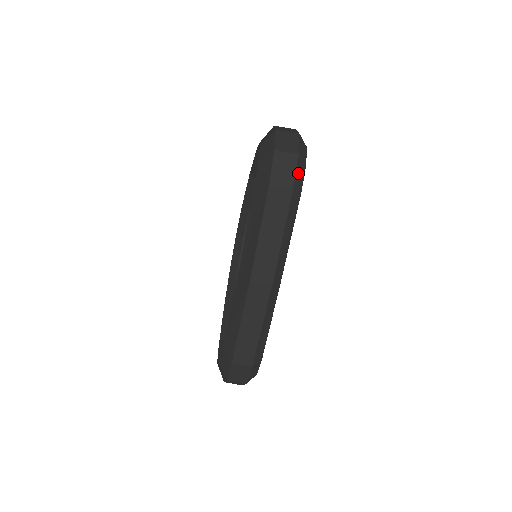
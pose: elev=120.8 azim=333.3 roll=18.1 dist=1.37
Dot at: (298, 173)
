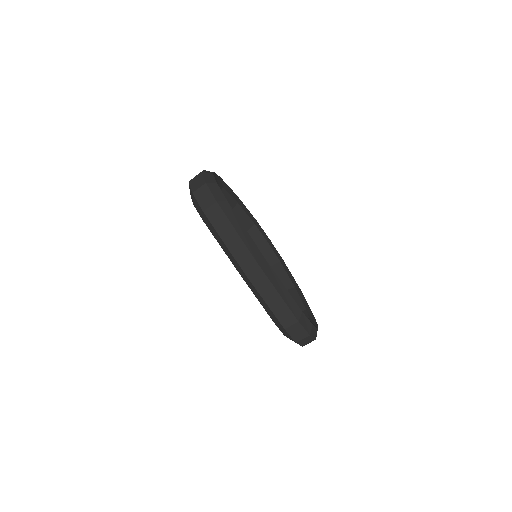
Dot at: (214, 192)
